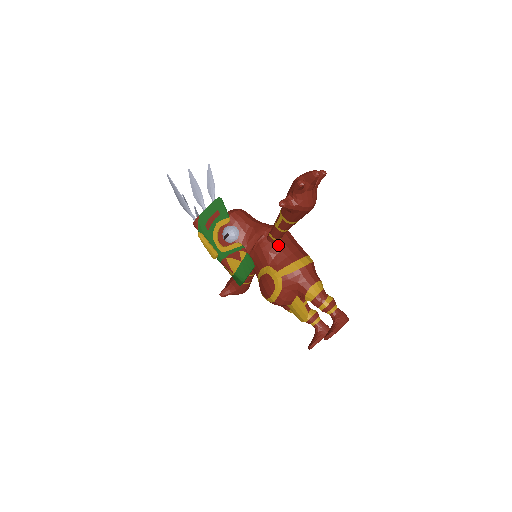
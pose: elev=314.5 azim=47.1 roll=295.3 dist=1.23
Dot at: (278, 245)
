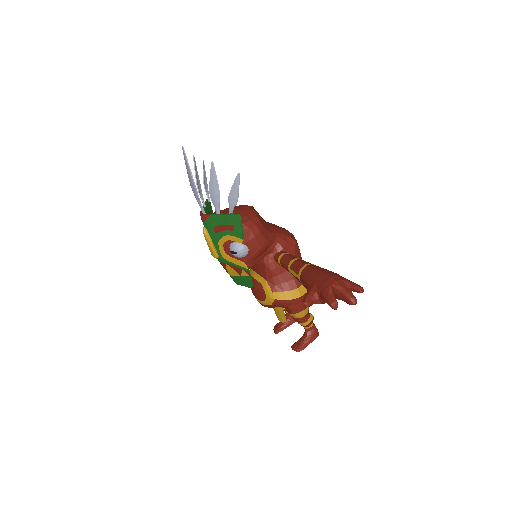
Dot at: occluded
